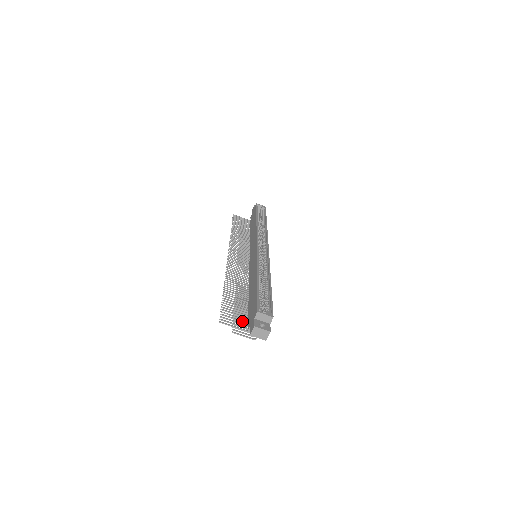
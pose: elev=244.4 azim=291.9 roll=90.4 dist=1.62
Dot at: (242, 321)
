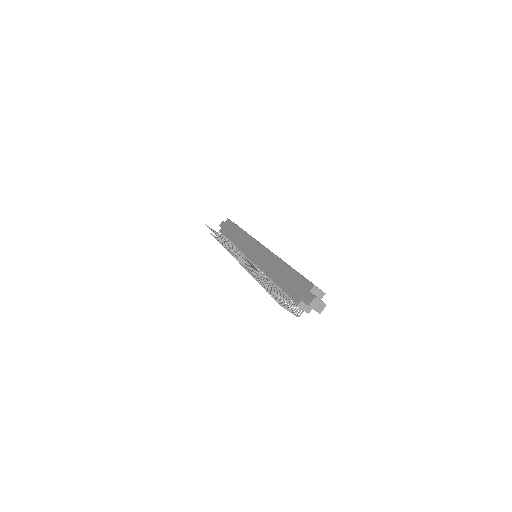
Dot at: (285, 298)
